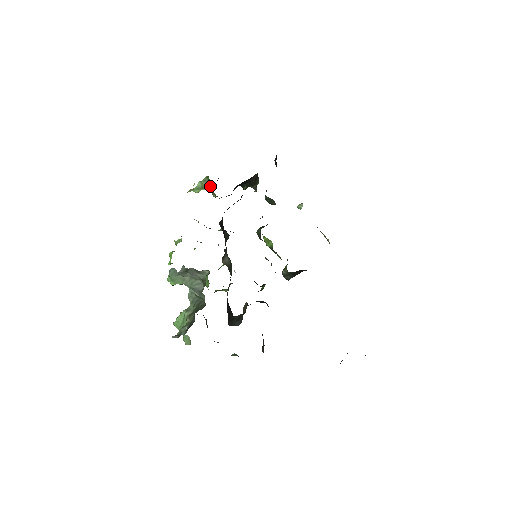
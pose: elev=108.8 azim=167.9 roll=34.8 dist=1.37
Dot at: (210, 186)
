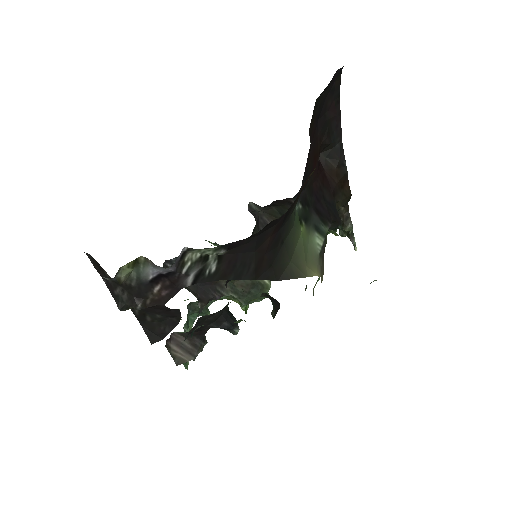
Dot at: occluded
